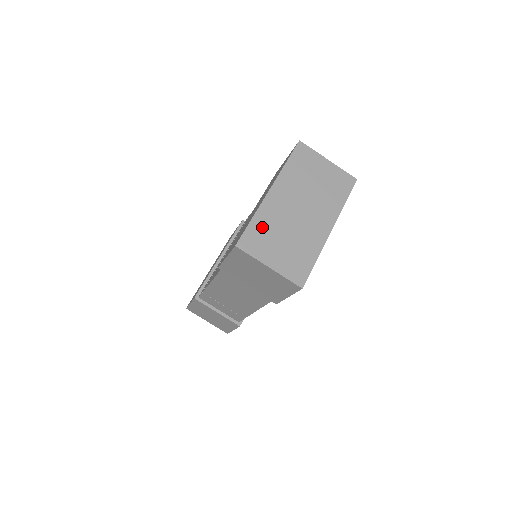
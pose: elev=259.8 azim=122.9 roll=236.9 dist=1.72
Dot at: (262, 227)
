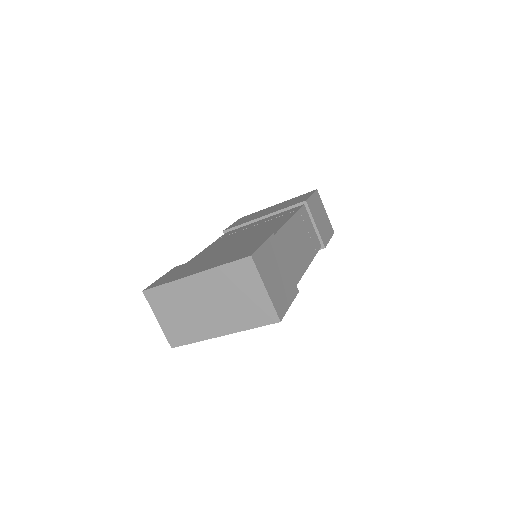
Dot at: (169, 294)
